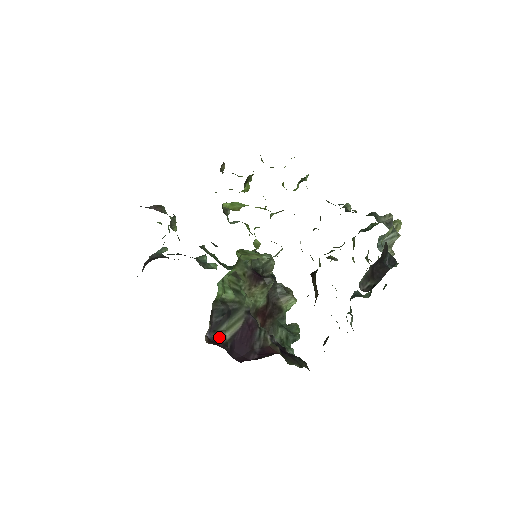
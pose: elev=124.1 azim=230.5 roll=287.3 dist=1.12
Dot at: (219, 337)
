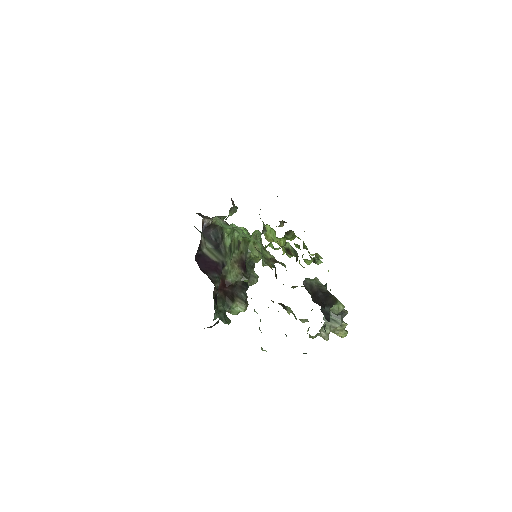
Dot at: (202, 242)
